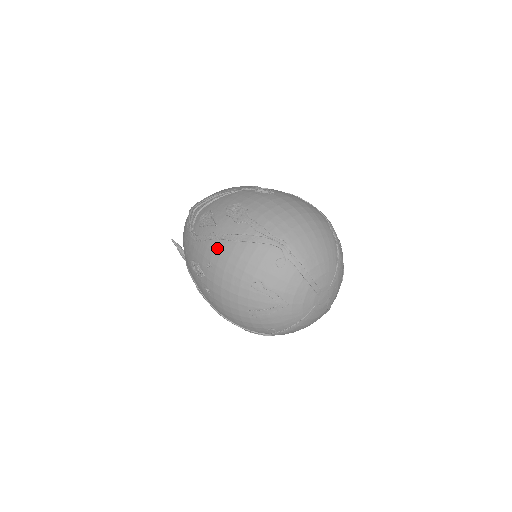
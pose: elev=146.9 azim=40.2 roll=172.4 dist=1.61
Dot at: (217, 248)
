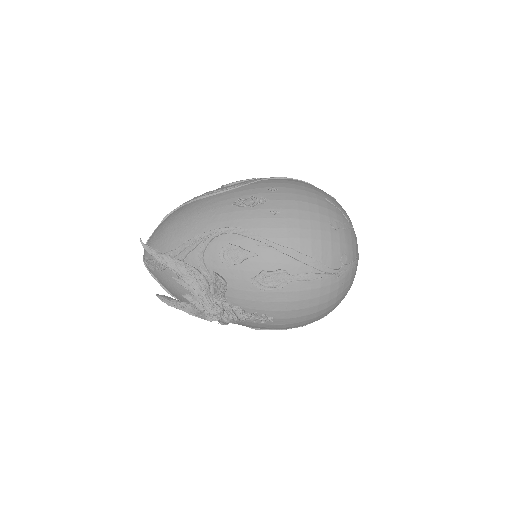
Dot at: (275, 180)
